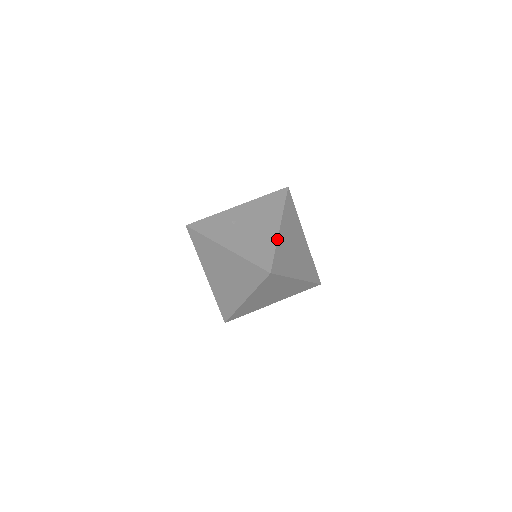
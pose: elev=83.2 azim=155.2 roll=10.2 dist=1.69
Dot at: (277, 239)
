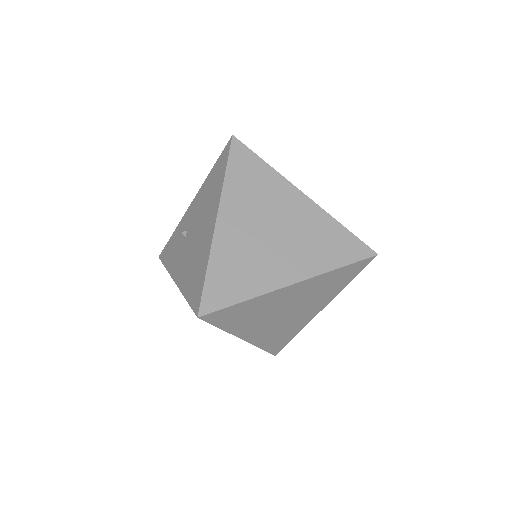
Dot at: (210, 246)
